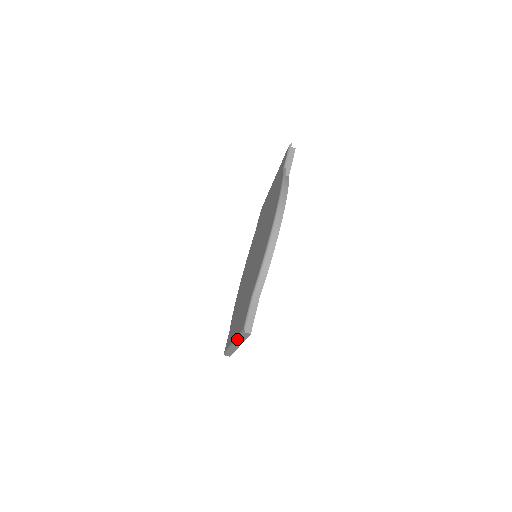
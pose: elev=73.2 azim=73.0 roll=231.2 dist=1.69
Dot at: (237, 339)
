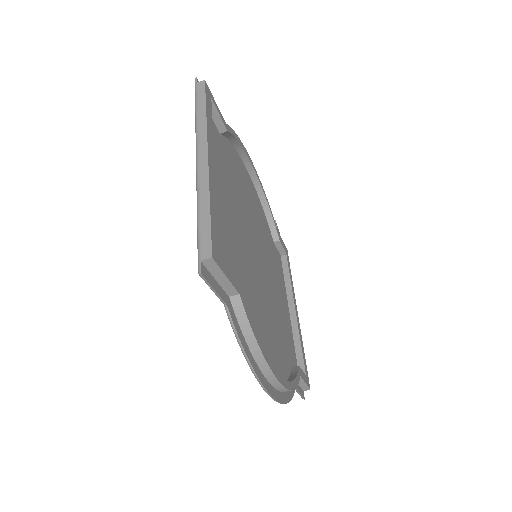
Dot at: occluded
